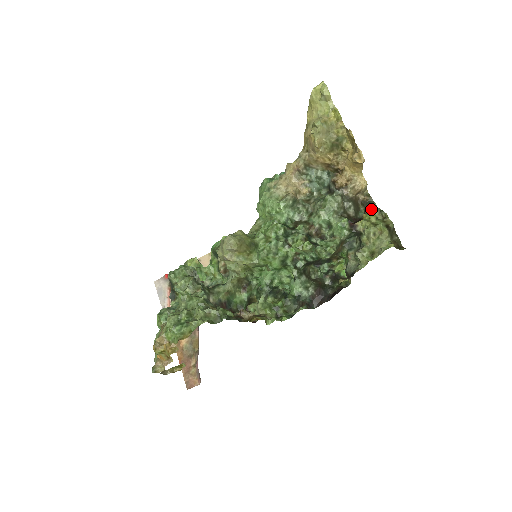
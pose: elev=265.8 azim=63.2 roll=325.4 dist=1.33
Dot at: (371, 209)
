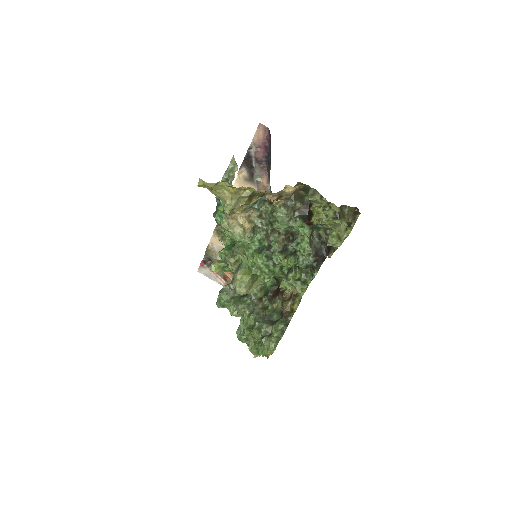
Dot at: (313, 199)
